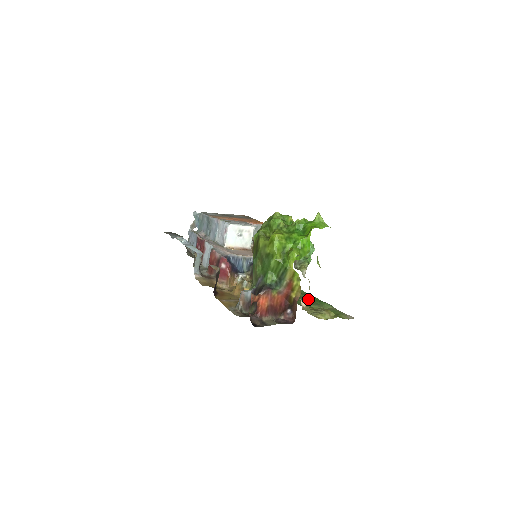
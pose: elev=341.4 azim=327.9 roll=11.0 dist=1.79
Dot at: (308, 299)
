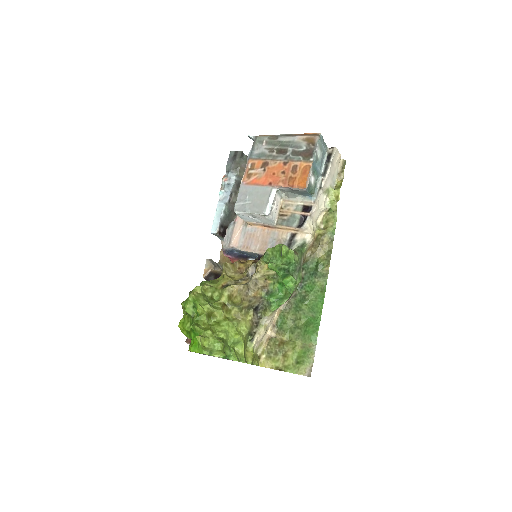
Dot at: (299, 318)
